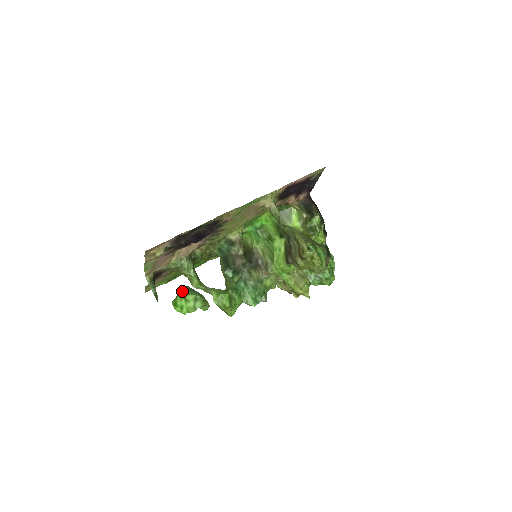
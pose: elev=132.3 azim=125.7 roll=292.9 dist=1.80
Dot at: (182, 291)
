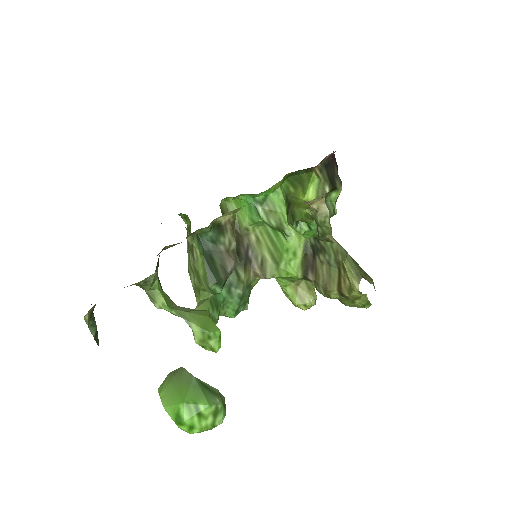
Dot at: (188, 392)
